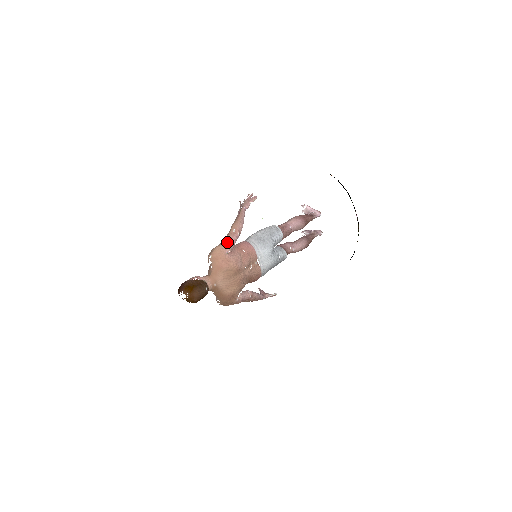
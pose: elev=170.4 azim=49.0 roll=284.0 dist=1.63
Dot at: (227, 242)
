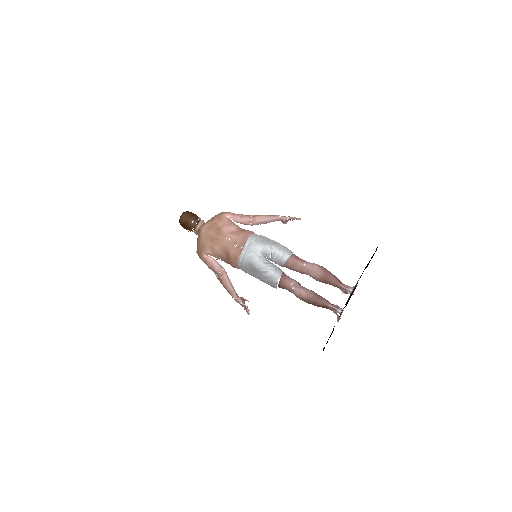
Dot at: (237, 214)
